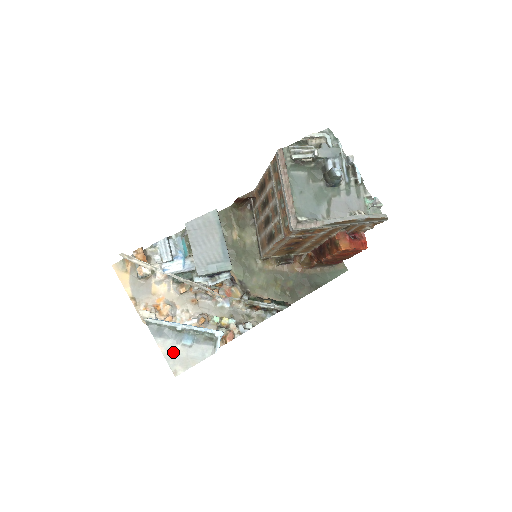
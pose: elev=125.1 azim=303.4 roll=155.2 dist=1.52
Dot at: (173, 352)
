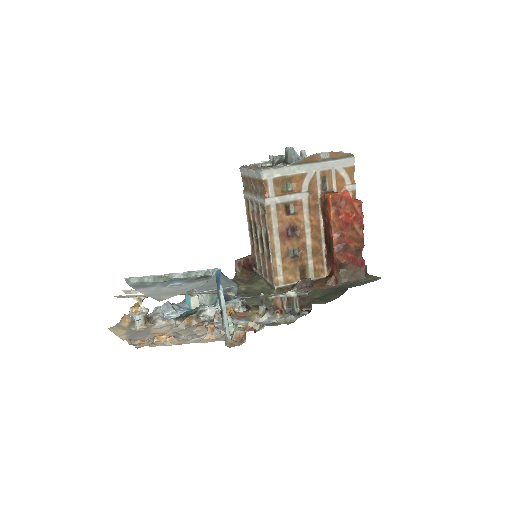
Dot at: (158, 292)
